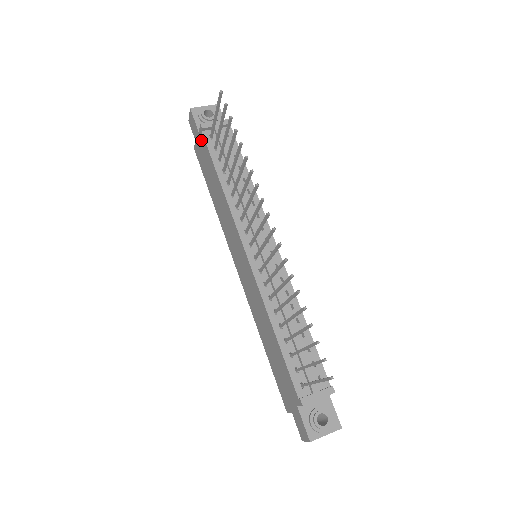
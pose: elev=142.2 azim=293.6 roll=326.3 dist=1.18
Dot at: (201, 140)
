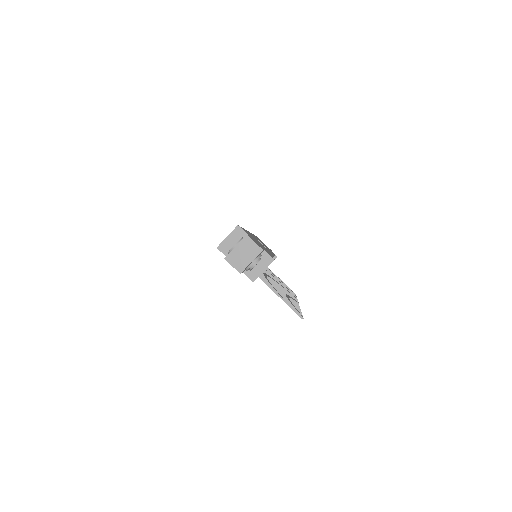
Dot at: occluded
